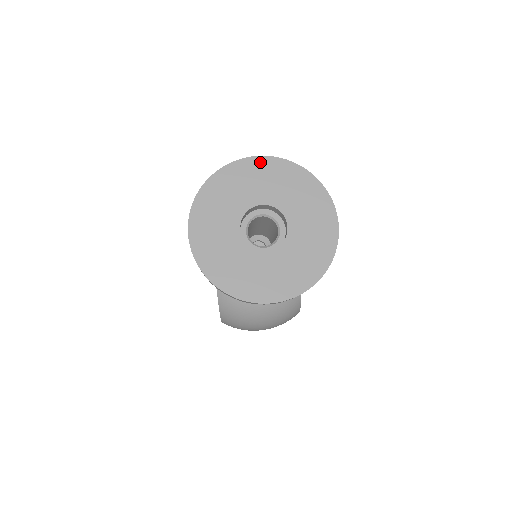
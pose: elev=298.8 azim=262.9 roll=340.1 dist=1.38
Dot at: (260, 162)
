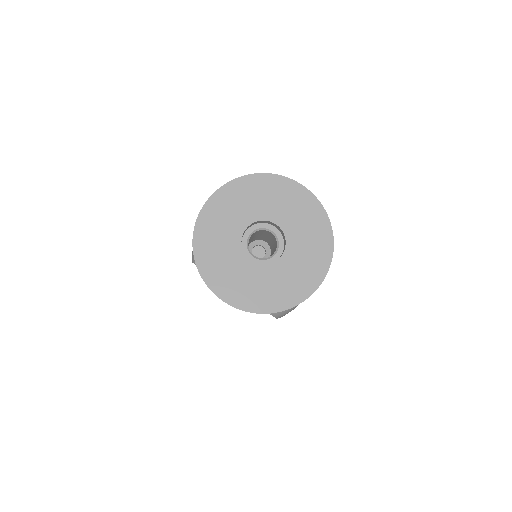
Dot at: (212, 204)
